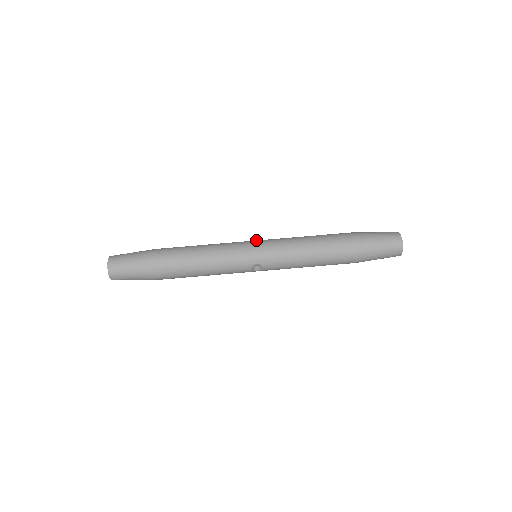
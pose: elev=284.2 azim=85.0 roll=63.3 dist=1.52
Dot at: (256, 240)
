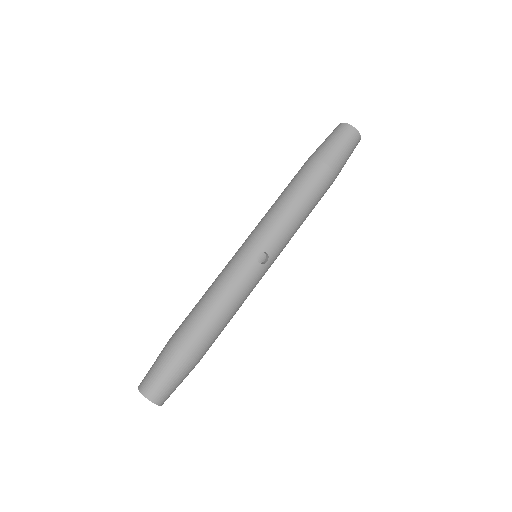
Dot at: occluded
